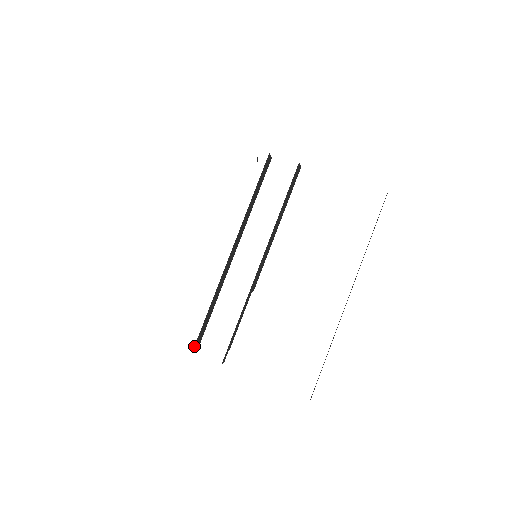
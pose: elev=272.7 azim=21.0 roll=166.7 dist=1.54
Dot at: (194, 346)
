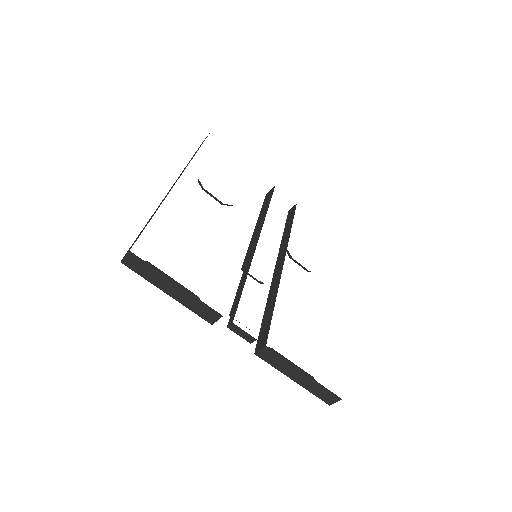
Dot at: occluded
